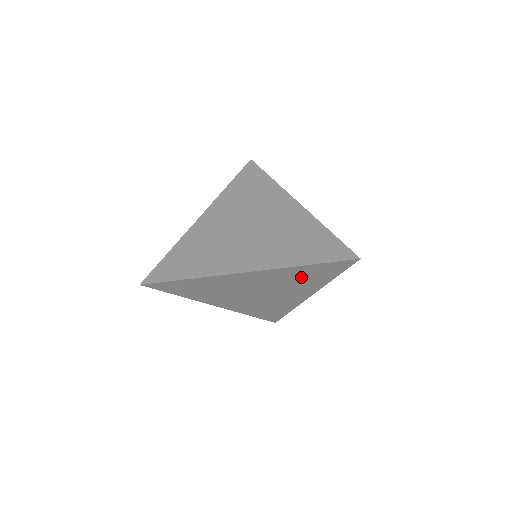
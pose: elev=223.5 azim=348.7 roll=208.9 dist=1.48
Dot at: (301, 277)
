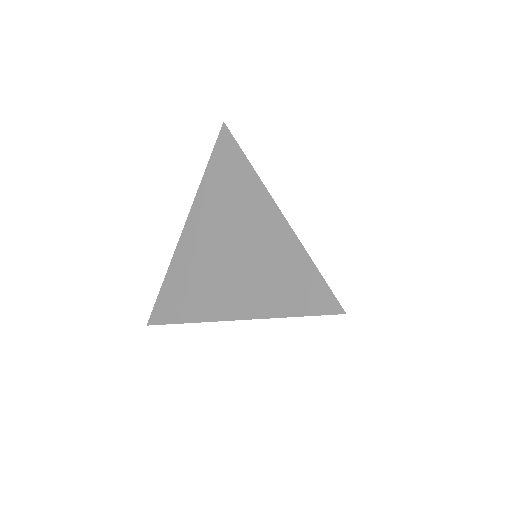
Dot at: occluded
